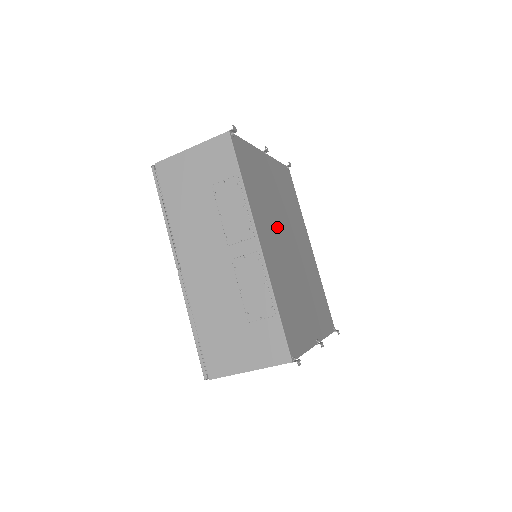
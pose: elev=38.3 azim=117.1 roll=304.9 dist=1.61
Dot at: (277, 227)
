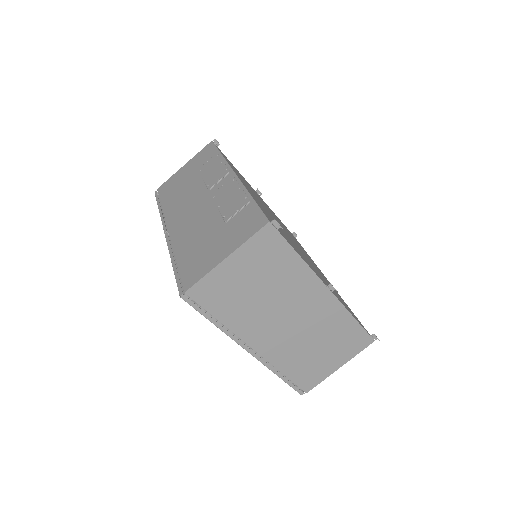
Dot at: occluded
